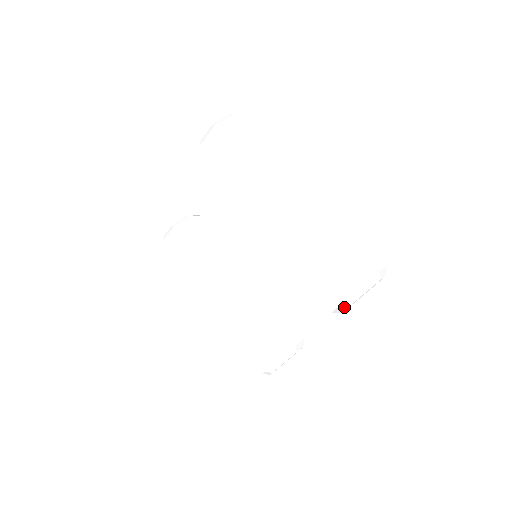
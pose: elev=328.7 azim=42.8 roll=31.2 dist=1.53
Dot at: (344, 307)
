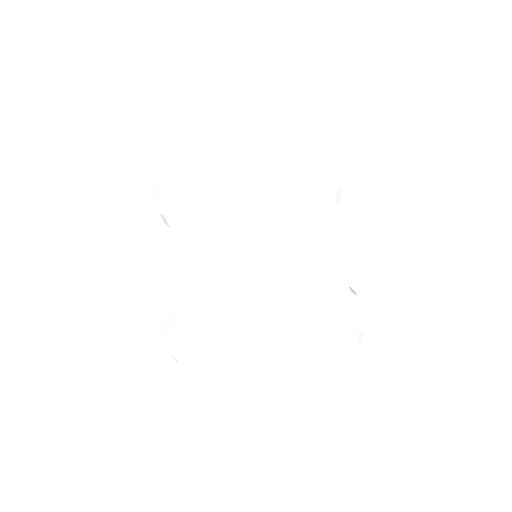
Dot at: (337, 170)
